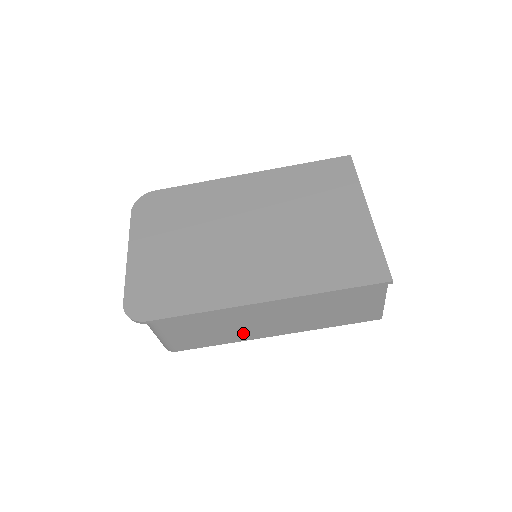
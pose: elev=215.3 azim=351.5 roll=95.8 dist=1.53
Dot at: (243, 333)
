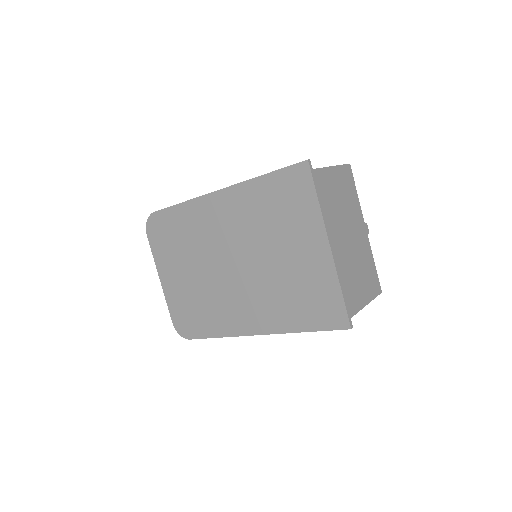
Dot at: occluded
